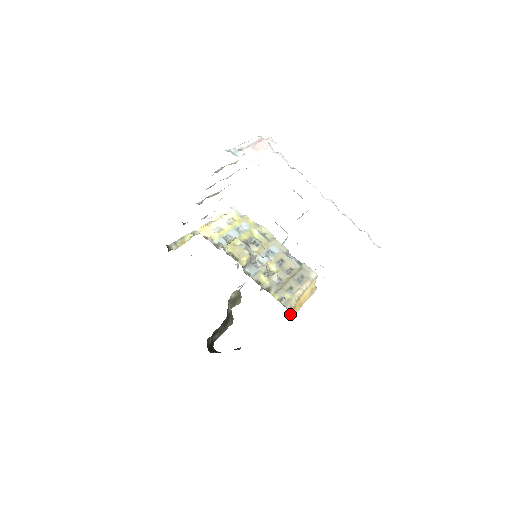
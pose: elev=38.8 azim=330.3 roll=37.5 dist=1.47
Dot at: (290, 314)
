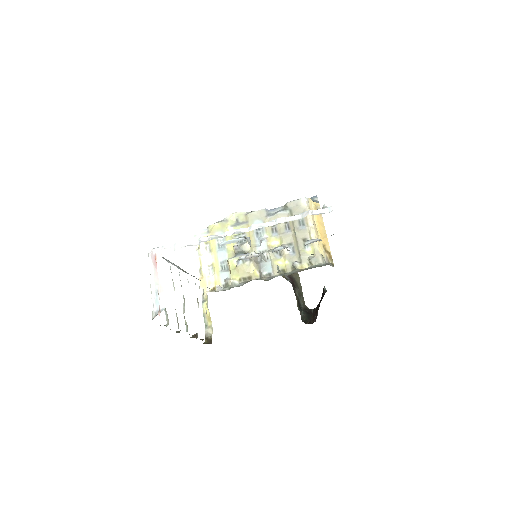
Dot at: (327, 257)
